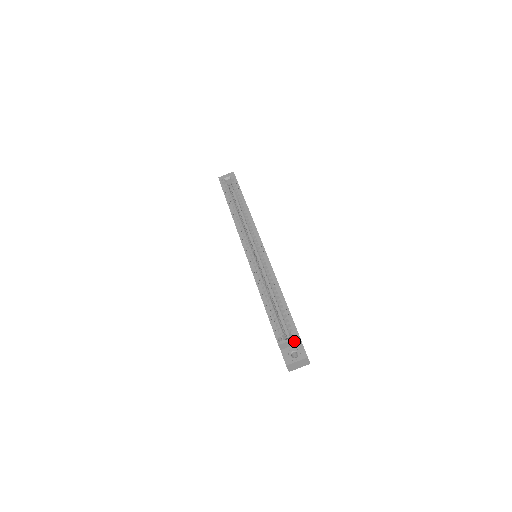
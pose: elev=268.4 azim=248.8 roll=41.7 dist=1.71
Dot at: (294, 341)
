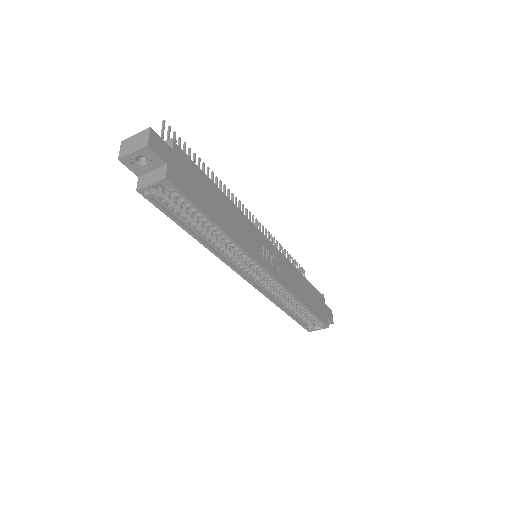
Dot at: occluded
